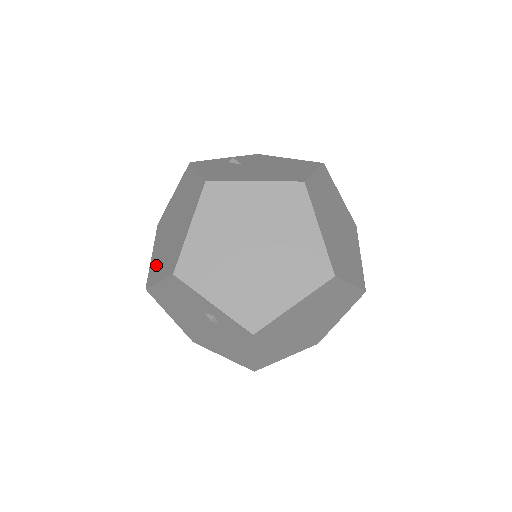
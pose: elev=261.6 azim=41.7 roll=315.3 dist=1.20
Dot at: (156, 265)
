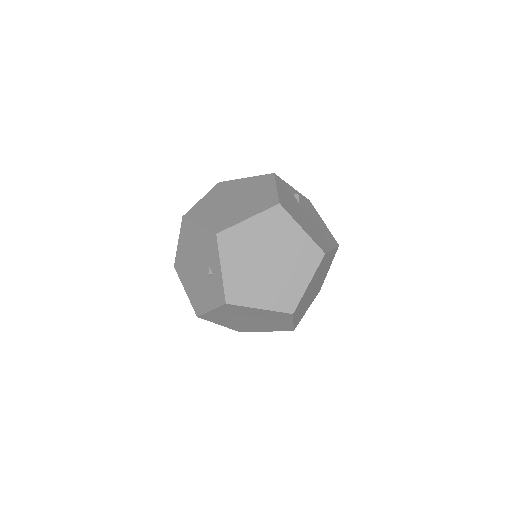
Dot at: (203, 211)
